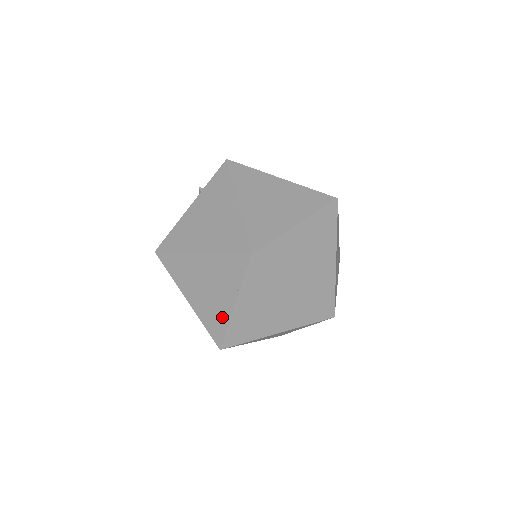
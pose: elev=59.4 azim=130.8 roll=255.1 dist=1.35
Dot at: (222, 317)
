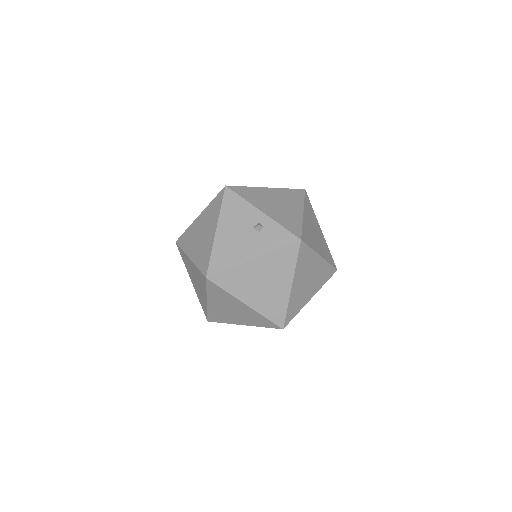
Dot at: (227, 320)
